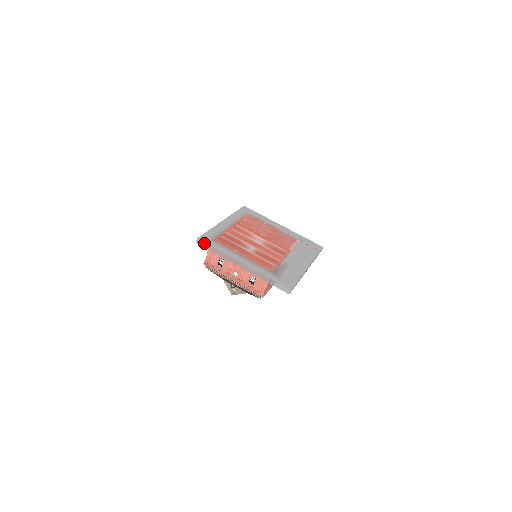
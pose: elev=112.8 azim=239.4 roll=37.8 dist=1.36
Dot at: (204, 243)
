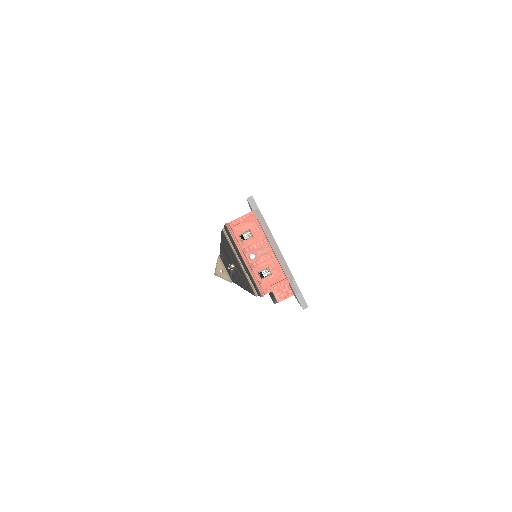
Dot at: (256, 205)
